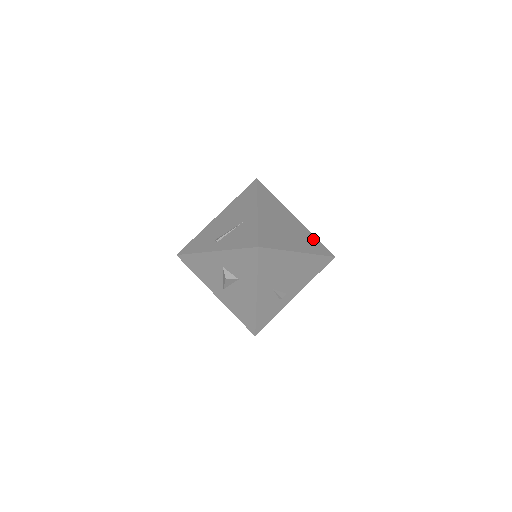
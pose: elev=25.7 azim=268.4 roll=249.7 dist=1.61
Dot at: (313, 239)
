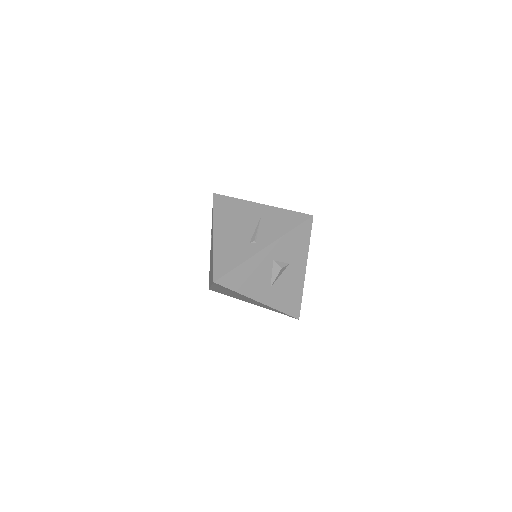
Dot at: occluded
